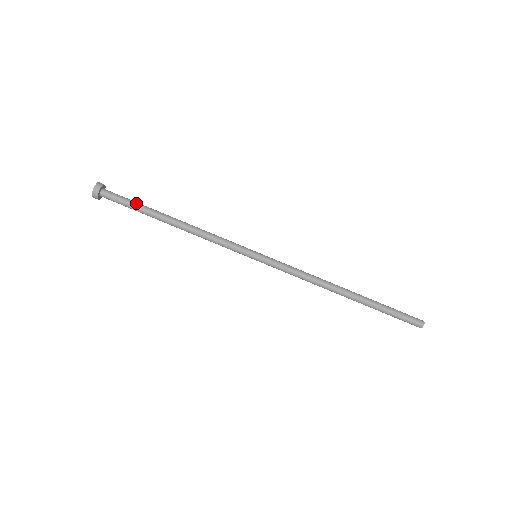
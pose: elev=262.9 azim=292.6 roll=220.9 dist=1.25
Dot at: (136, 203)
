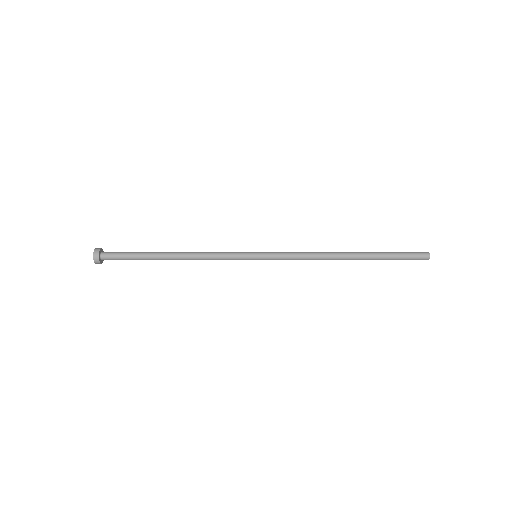
Dot at: (134, 254)
